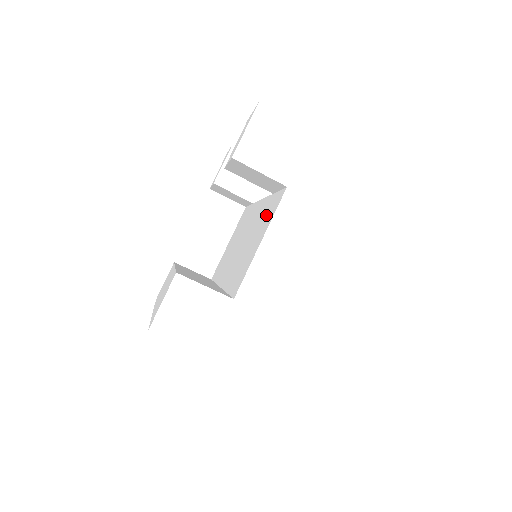
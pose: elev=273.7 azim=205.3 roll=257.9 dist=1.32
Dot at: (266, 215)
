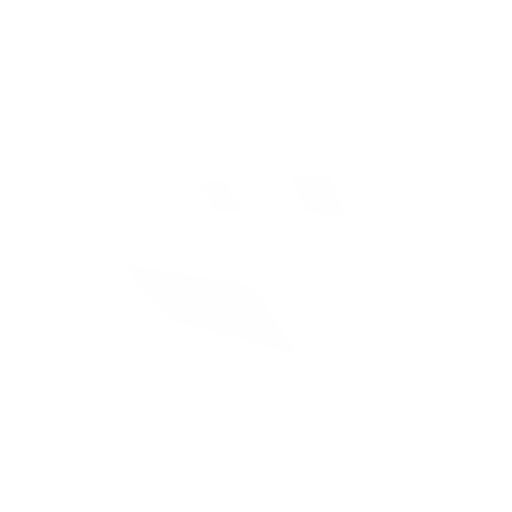
Dot at: (311, 227)
